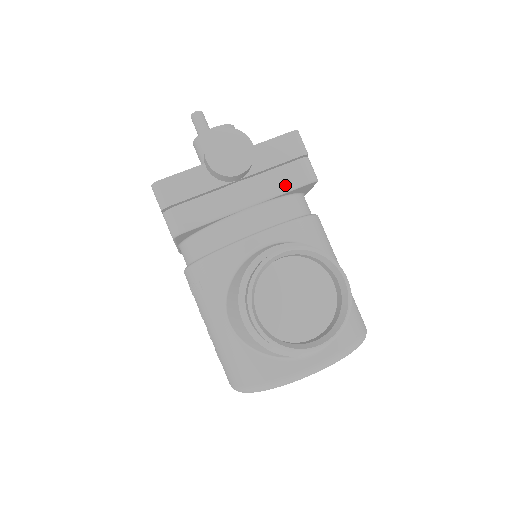
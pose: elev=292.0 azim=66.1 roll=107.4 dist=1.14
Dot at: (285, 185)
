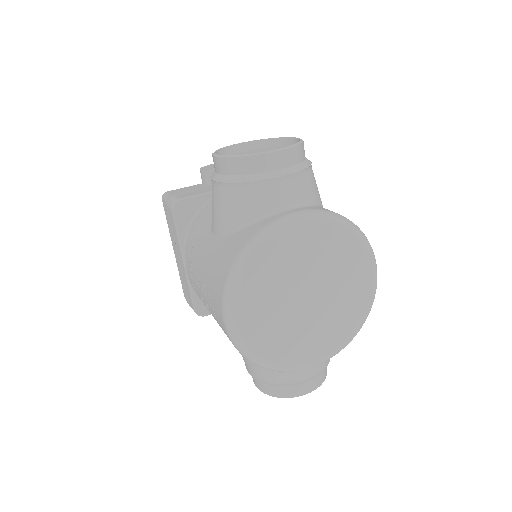
Dot at: occluded
